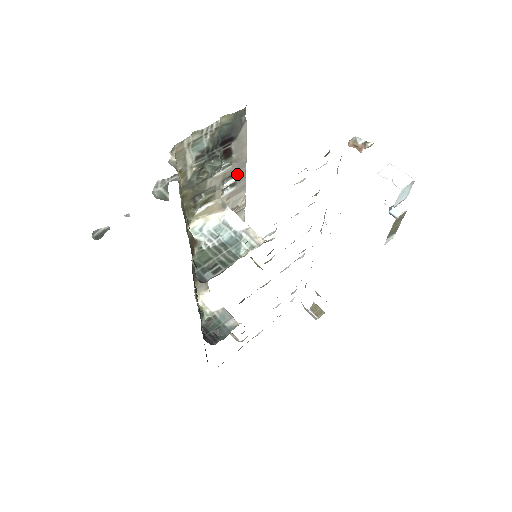
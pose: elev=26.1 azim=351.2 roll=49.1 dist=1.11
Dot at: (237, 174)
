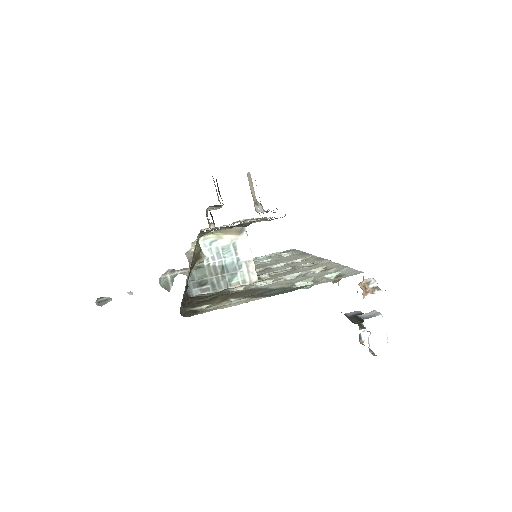
Dot at: occluded
